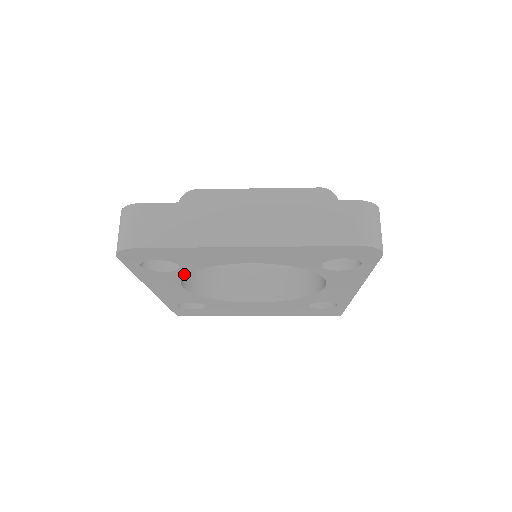
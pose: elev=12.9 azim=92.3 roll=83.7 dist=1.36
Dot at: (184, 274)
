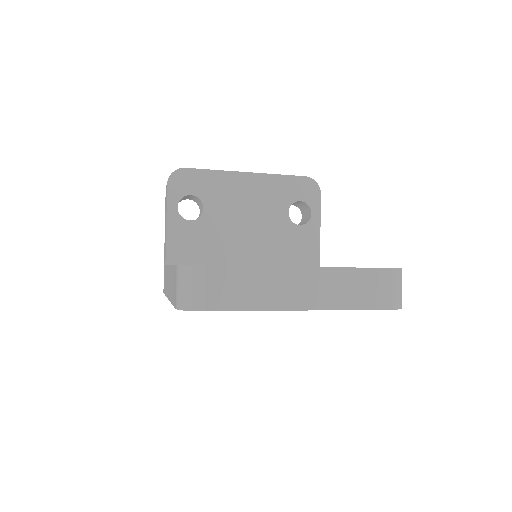
Dot at: occluded
